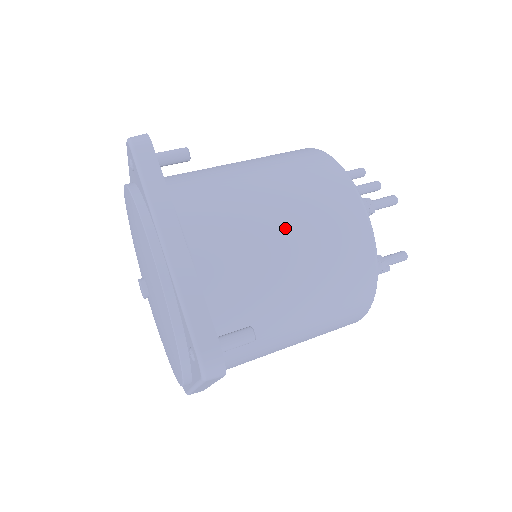
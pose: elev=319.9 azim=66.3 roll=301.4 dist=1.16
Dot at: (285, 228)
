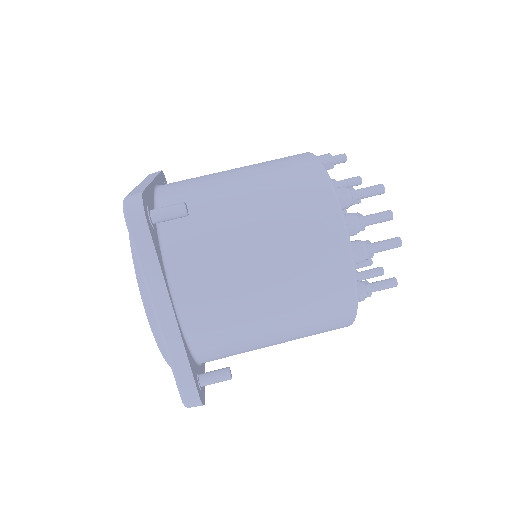
Dot at: (270, 299)
